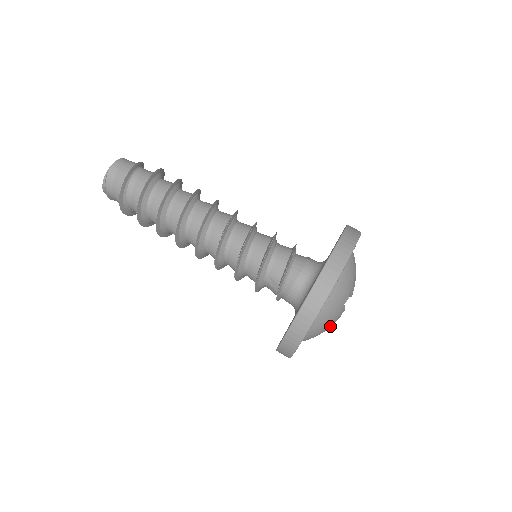
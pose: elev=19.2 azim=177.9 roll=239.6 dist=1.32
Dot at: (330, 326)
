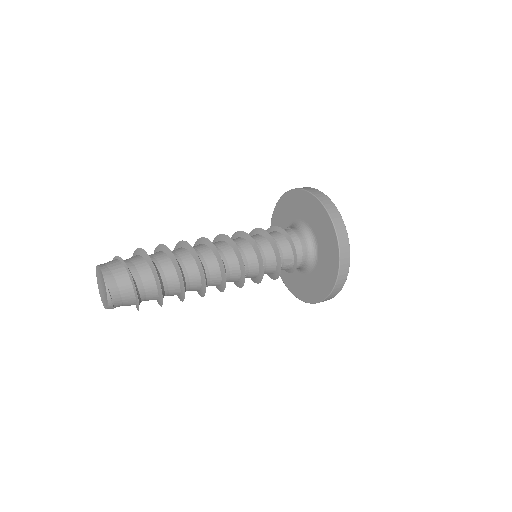
Dot at: occluded
